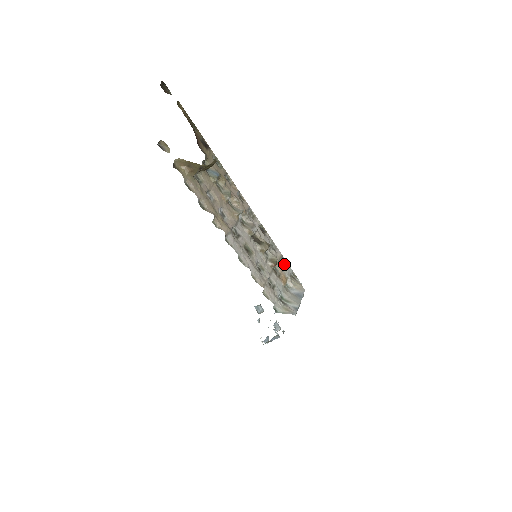
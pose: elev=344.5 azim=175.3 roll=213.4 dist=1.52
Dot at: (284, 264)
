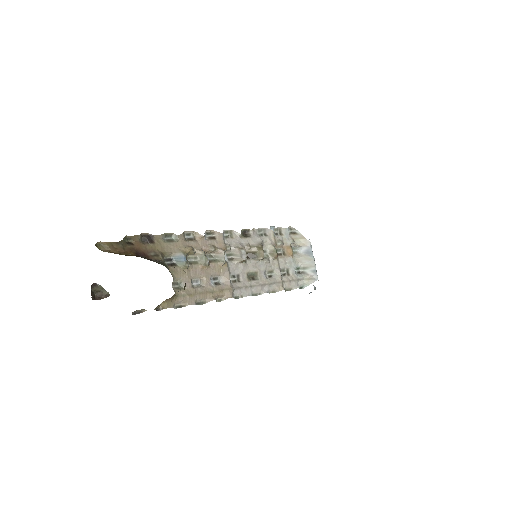
Dot at: (279, 233)
